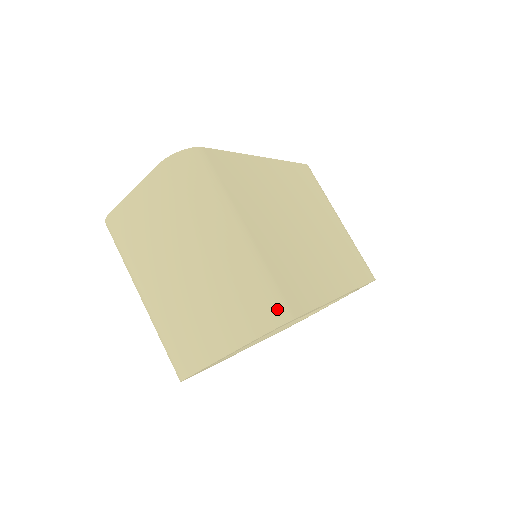
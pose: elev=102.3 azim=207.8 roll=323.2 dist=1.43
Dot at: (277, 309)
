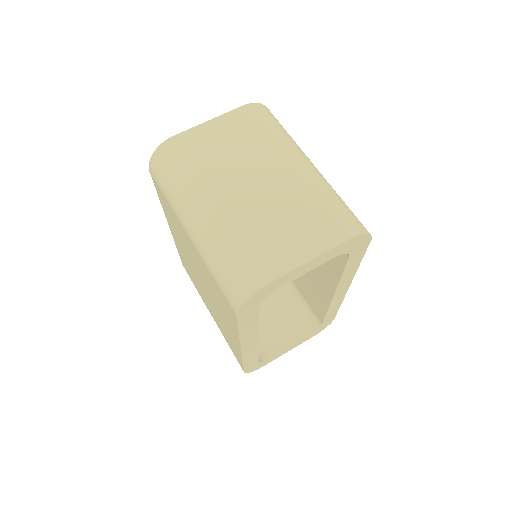
Dot at: (362, 224)
